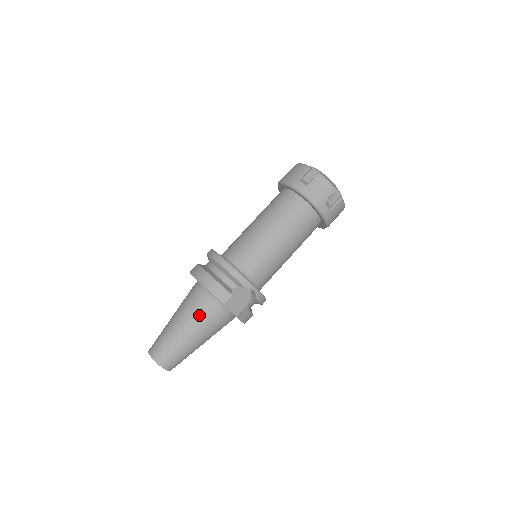
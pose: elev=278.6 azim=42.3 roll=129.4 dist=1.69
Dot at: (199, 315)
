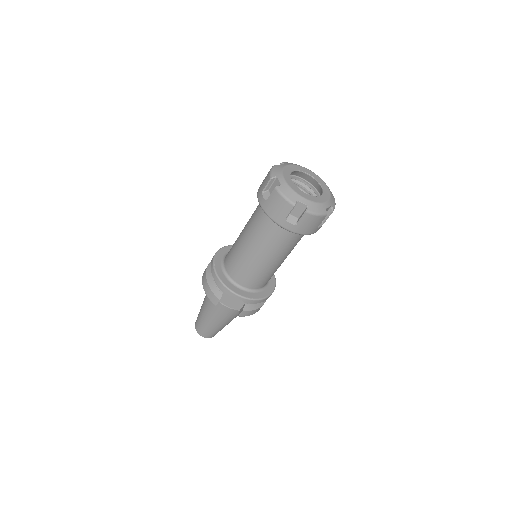
Dot at: (210, 306)
